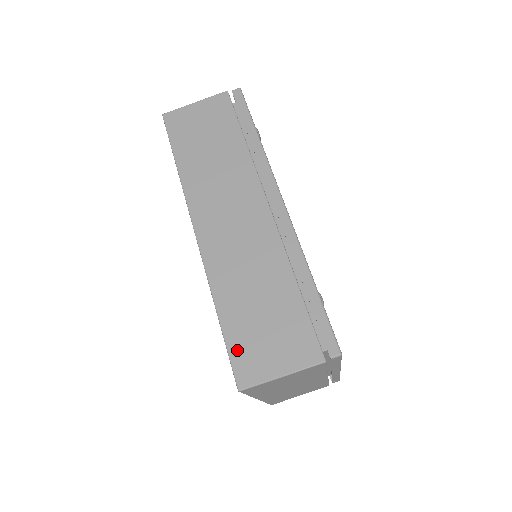
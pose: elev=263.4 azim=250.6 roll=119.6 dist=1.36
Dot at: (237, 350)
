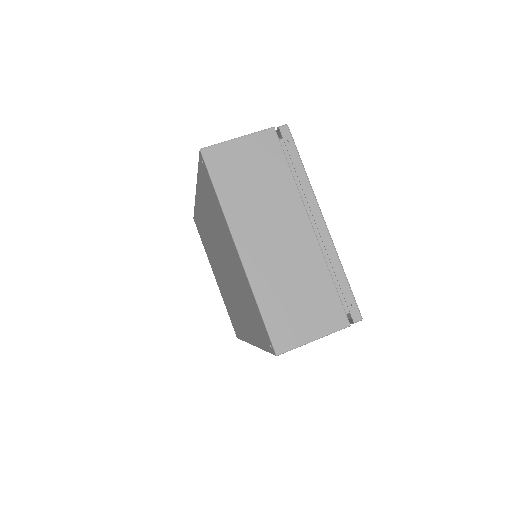
Dot at: occluded
